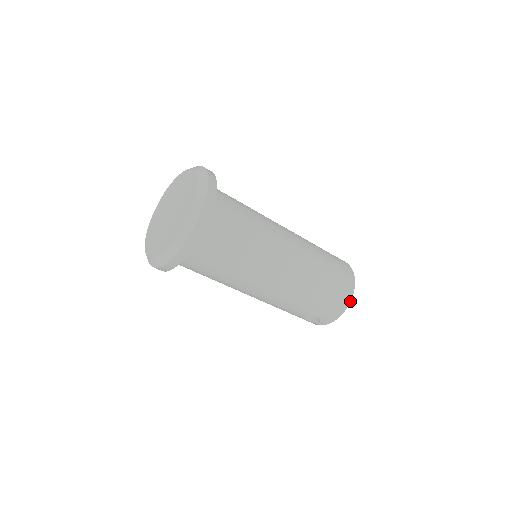
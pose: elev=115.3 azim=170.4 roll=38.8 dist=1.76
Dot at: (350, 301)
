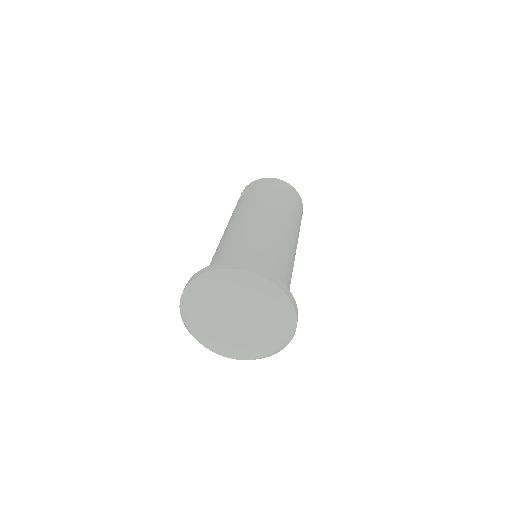
Dot at: (301, 201)
